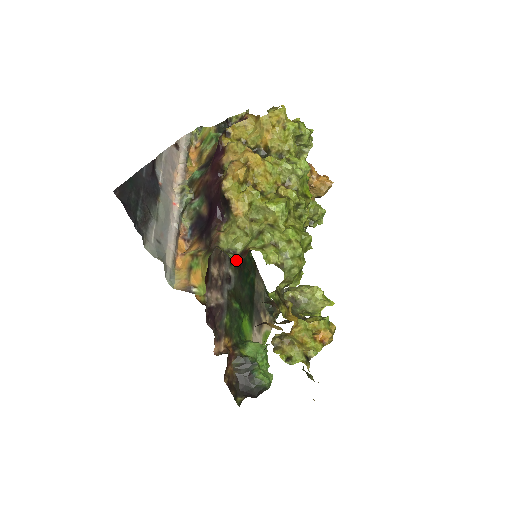
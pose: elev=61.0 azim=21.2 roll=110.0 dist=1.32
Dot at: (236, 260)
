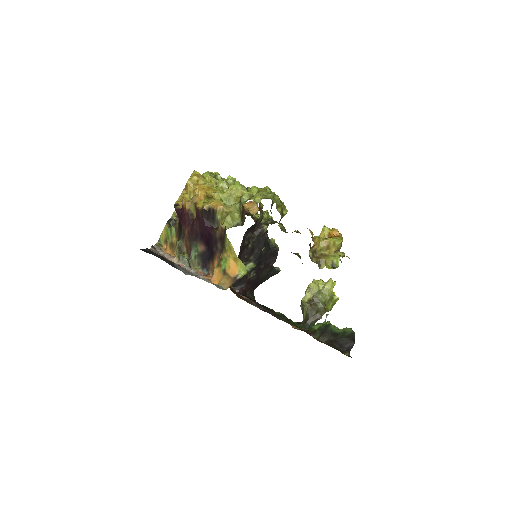
Dot at: occluded
